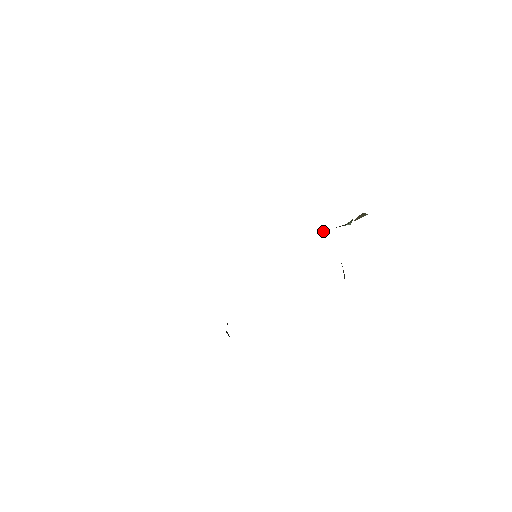
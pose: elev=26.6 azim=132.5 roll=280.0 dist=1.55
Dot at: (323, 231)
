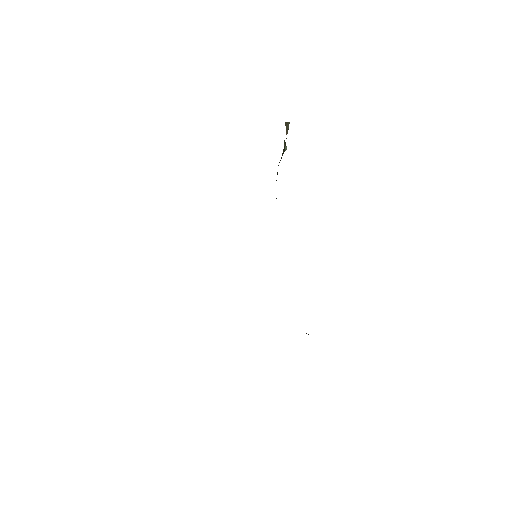
Dot at: occluded
